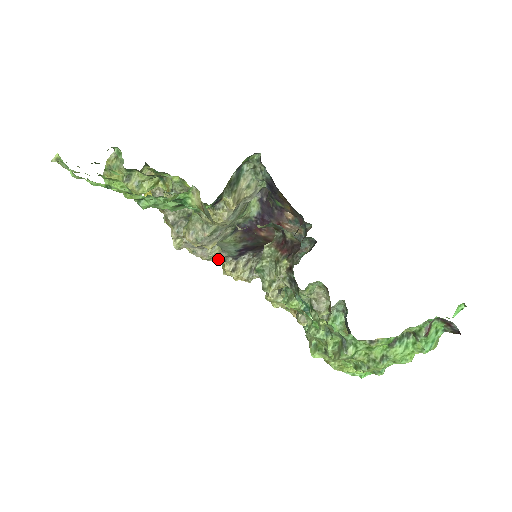
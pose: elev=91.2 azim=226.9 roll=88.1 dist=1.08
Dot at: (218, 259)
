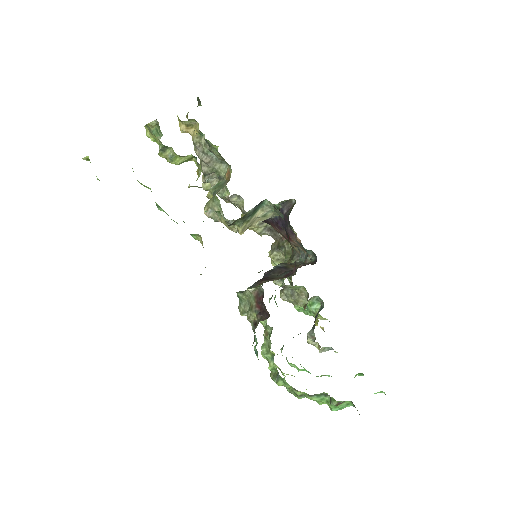
Dot at: (240, 208)
